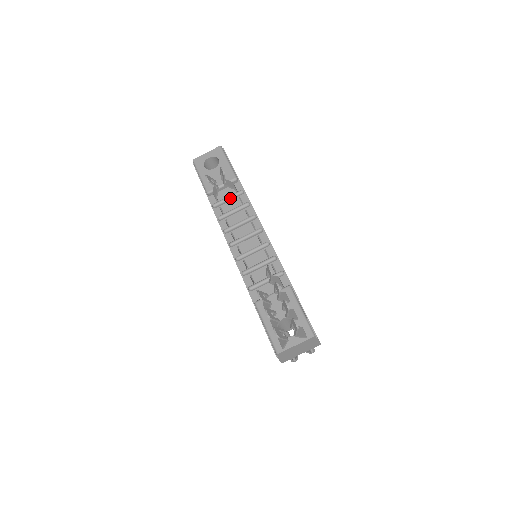
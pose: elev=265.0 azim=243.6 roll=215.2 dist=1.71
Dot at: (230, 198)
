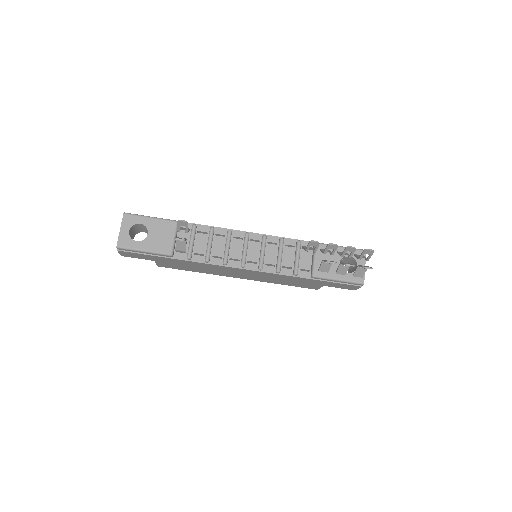
Dot at: (193, 239)
